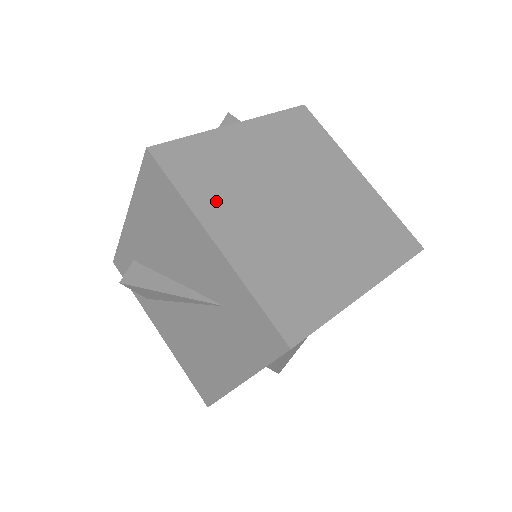
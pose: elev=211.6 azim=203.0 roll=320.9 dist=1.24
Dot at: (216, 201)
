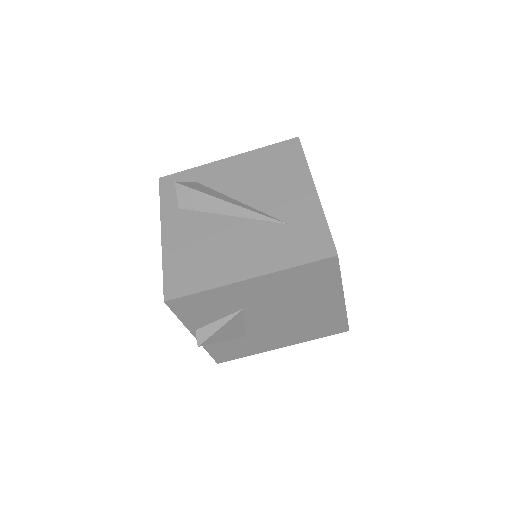
Dot at: occluded
